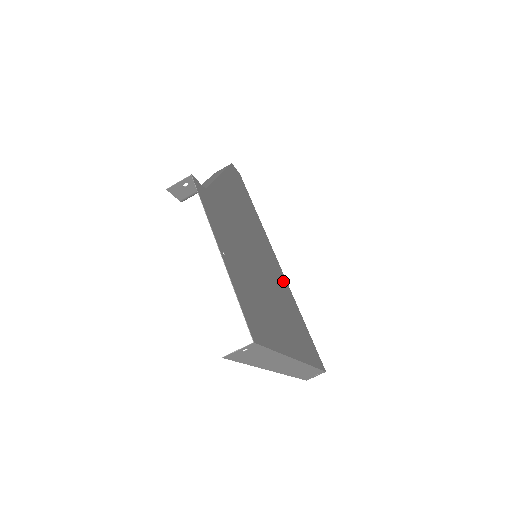
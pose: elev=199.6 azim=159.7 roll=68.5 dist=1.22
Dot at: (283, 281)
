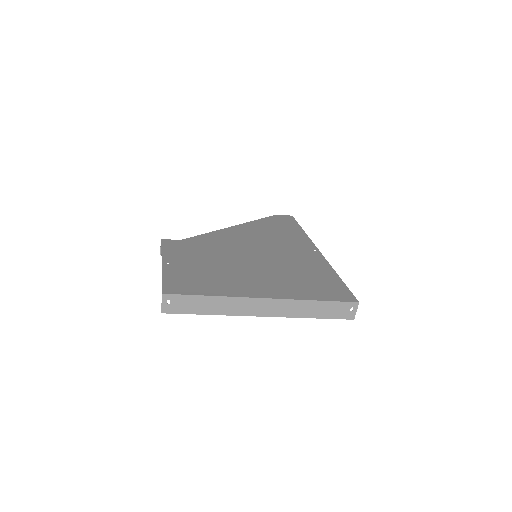
Dot at: (312, 260)
